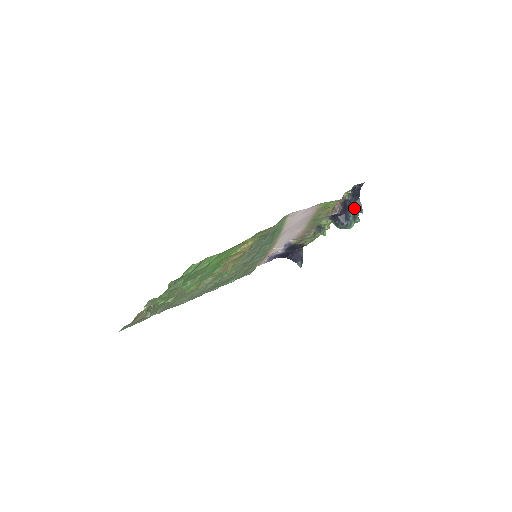
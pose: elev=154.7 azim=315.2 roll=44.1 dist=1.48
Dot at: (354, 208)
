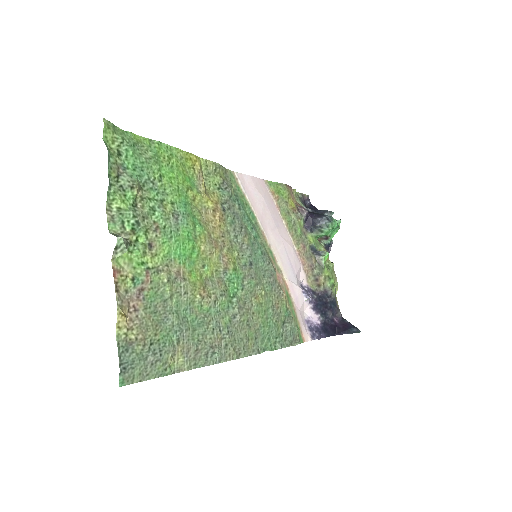
Dot at: occluded
